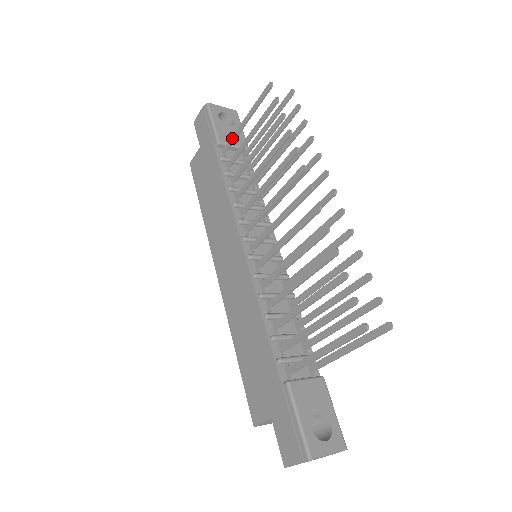
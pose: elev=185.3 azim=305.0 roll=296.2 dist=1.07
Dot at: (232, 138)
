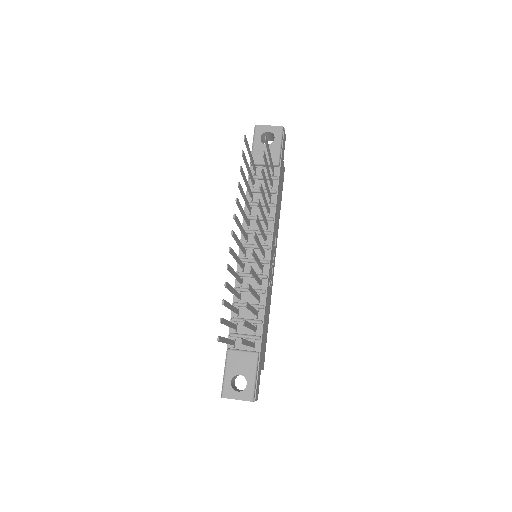
Dot at: occluded
